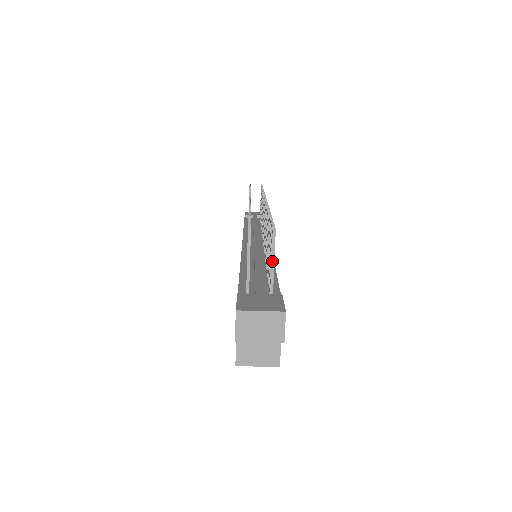
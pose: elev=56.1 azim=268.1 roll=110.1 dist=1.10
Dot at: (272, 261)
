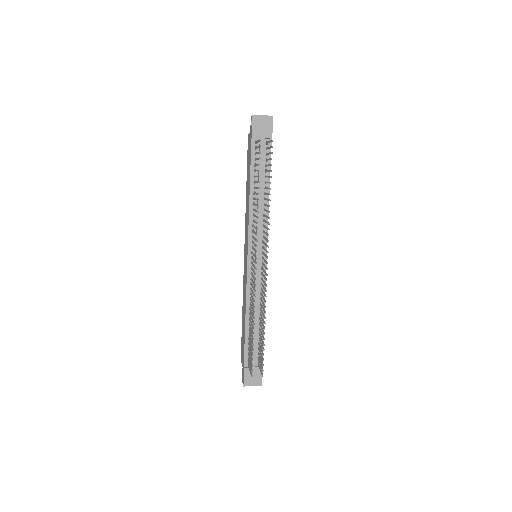
Dot at: (260, 370)
